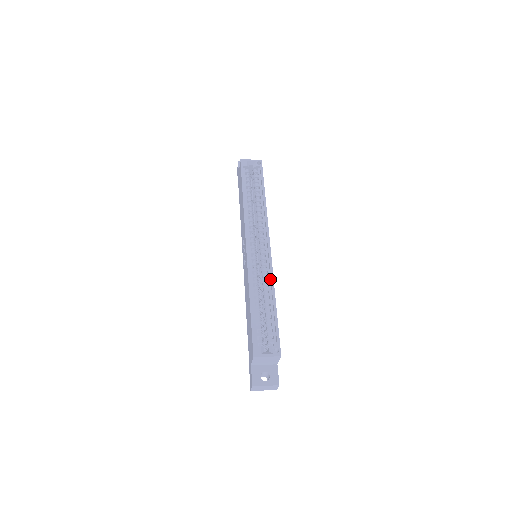
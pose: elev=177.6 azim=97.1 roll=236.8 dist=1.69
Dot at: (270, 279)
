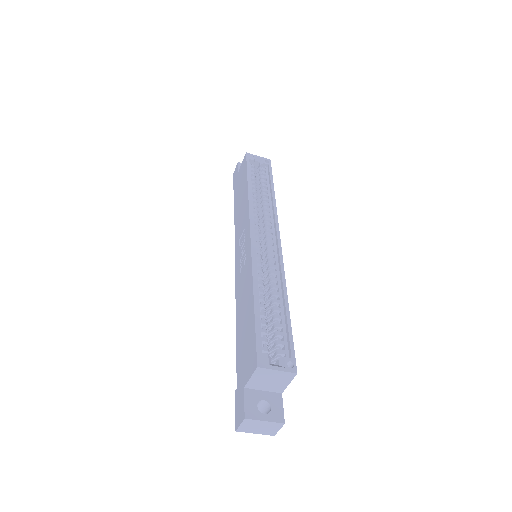
Dot at: (280, 277)
